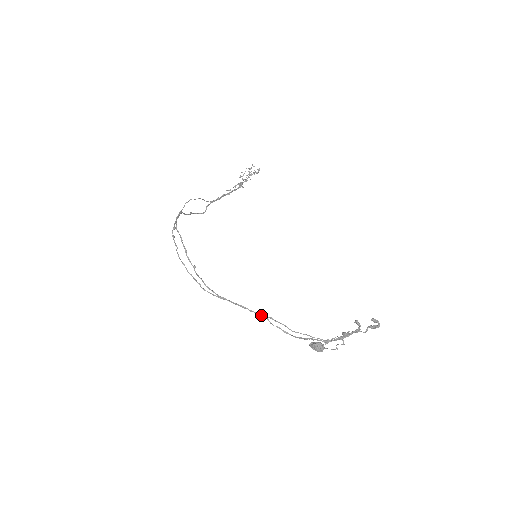
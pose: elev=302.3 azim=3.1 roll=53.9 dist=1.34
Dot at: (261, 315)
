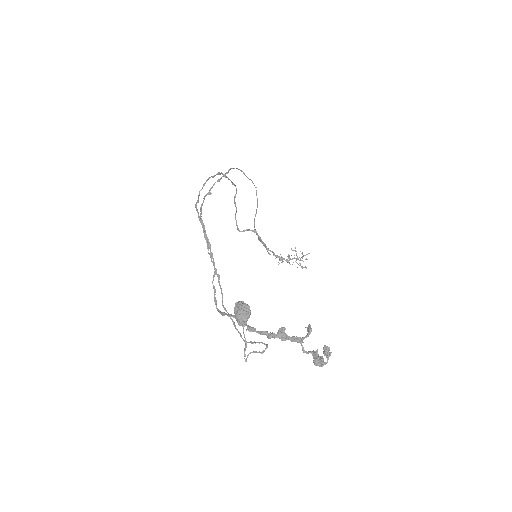
Dot at: (214, 265)
